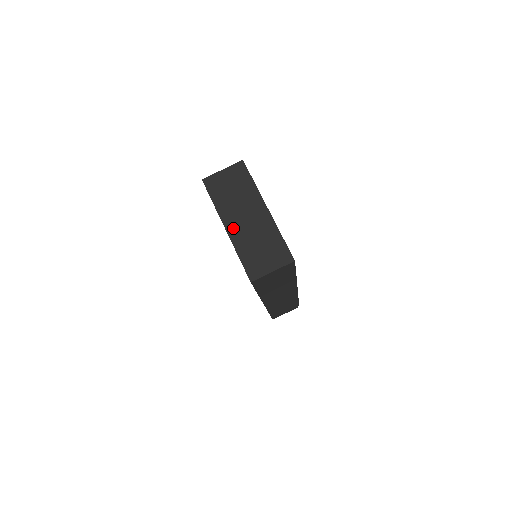
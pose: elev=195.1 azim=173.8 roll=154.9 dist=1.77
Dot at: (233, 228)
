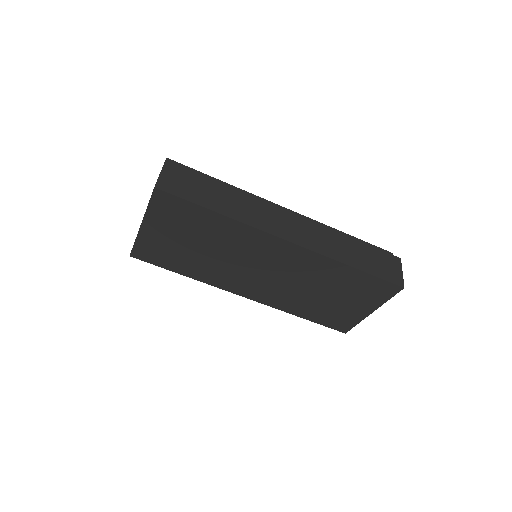
Dot at: occluded
